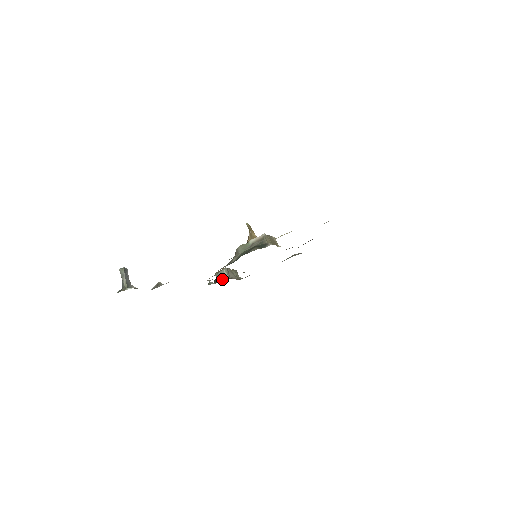
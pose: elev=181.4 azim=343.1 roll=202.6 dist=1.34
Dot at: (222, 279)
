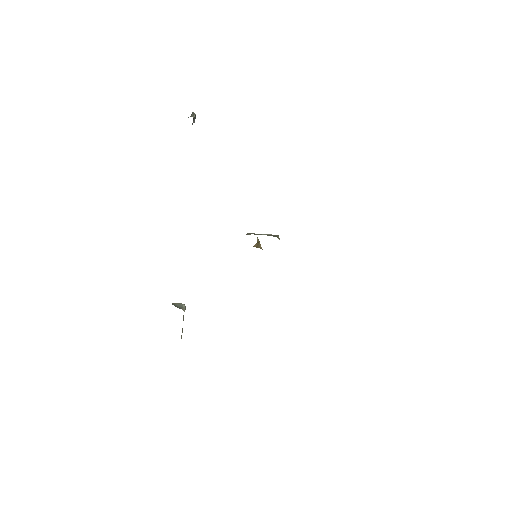
Dot at: (178, 307)
